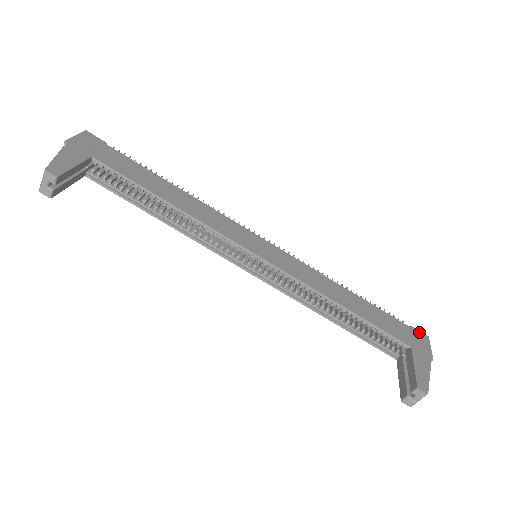
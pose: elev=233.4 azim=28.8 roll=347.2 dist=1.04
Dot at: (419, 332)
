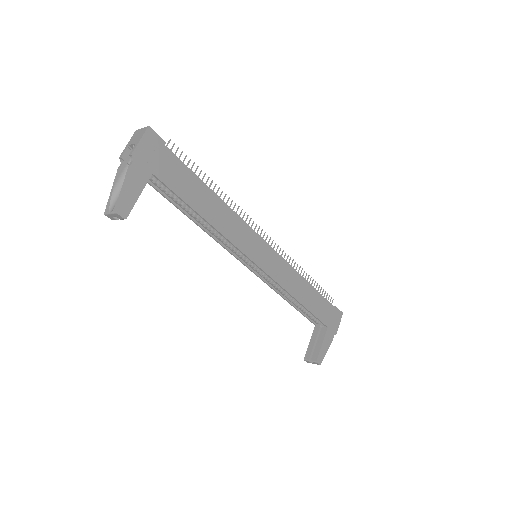
Dot at: (339, 311)
